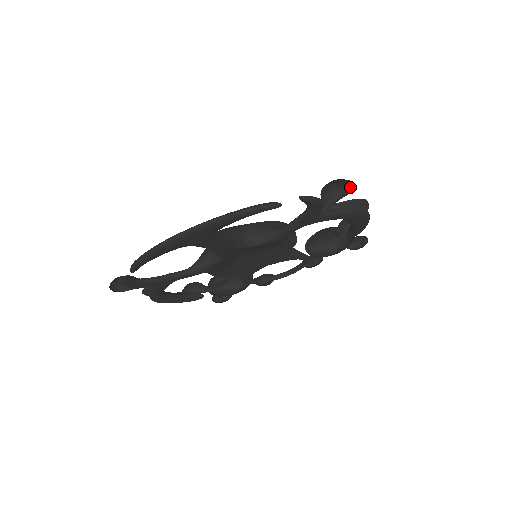
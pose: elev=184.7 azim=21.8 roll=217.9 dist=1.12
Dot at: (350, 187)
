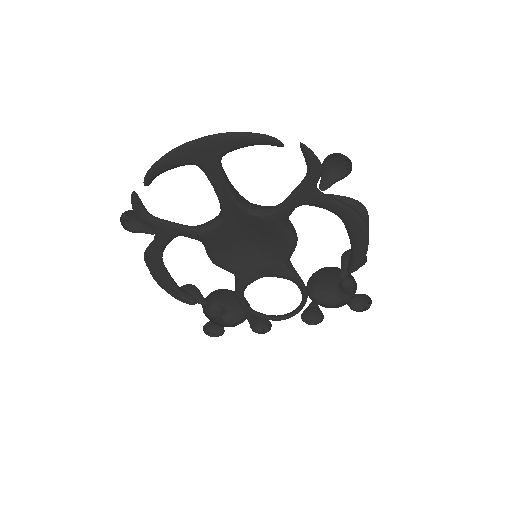
Dot at: (350, 172)
